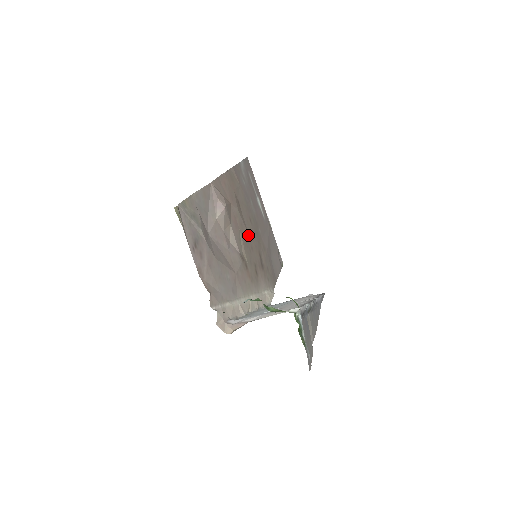
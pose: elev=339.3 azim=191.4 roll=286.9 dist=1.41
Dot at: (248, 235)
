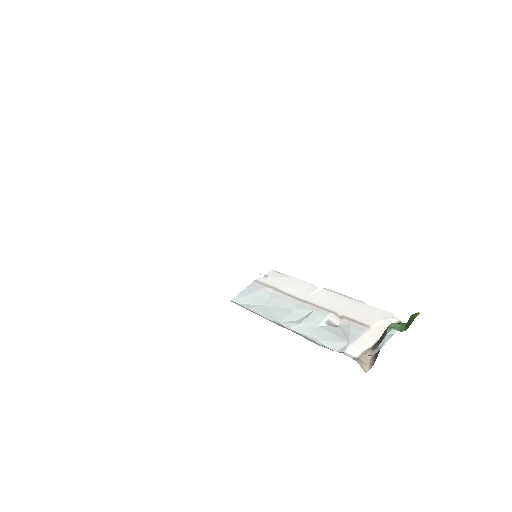
Dot at: occluded
